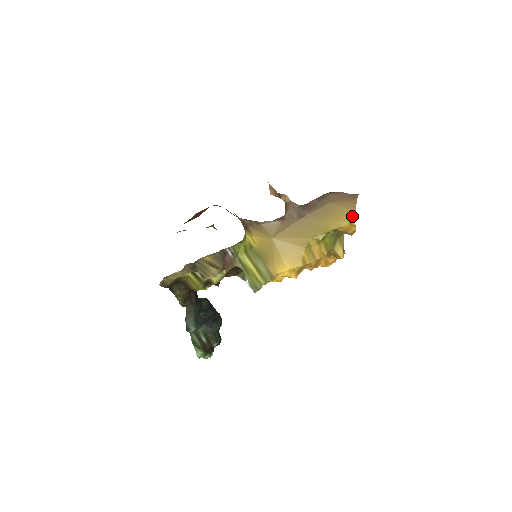
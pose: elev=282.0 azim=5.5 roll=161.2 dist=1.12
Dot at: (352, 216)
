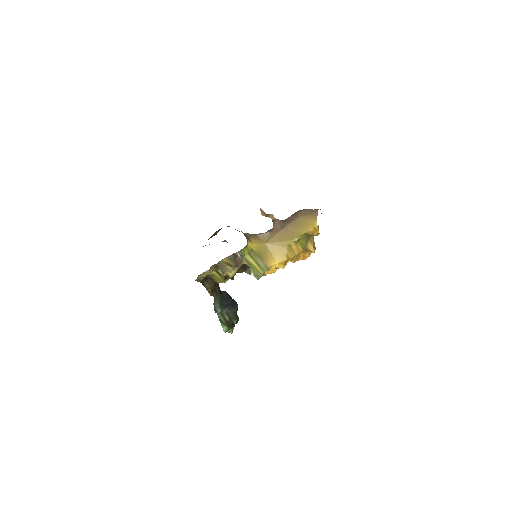
Dot at: (315, 224)
